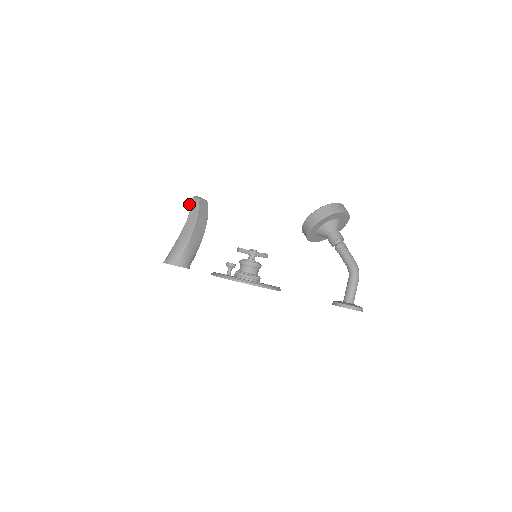
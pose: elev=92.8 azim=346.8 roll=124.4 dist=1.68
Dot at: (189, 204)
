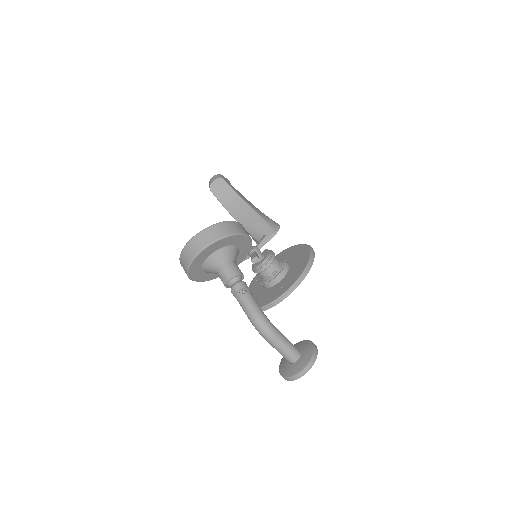
Dot at: occluded
